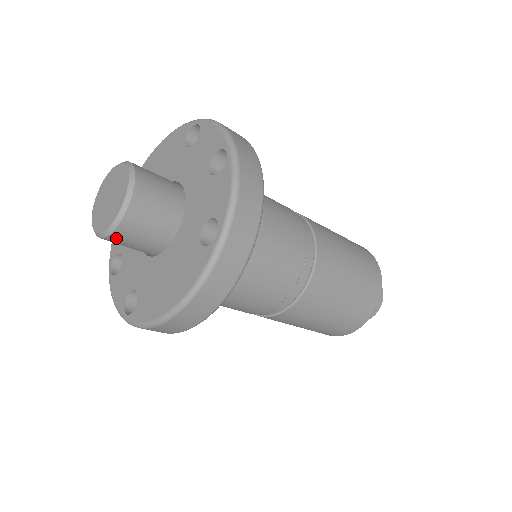
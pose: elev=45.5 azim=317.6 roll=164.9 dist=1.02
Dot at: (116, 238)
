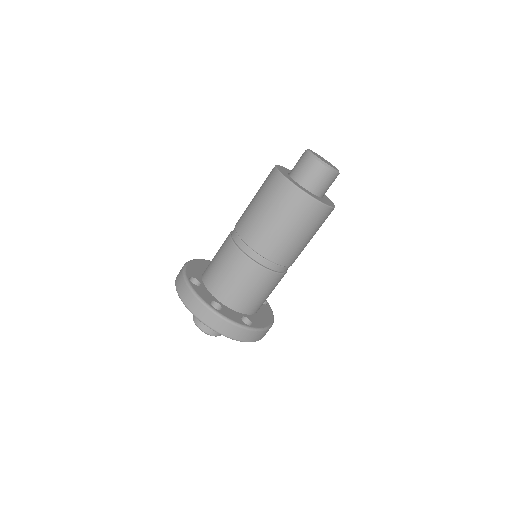
Dot at: occluded
